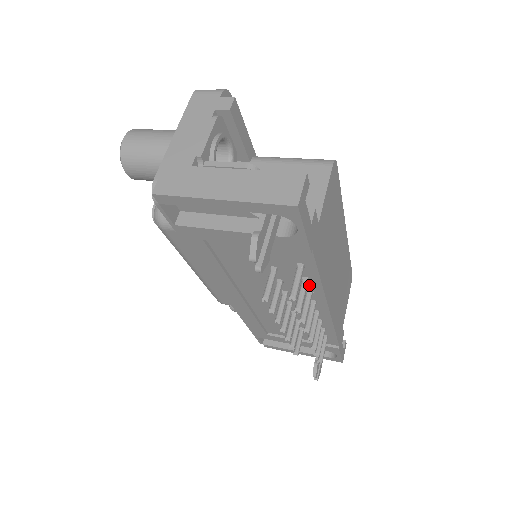
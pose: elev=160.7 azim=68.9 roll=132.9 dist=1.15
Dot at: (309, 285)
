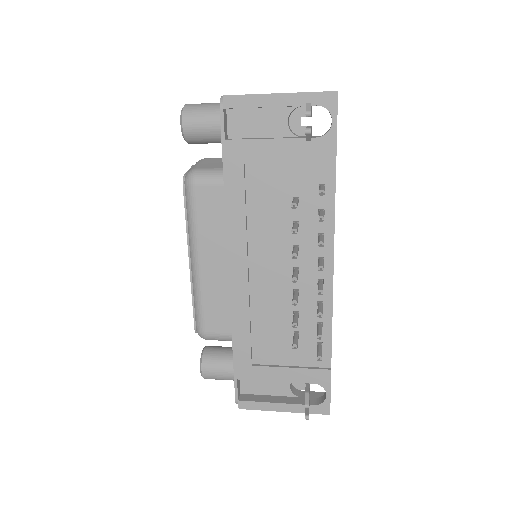
Dot at: (322, 225)
